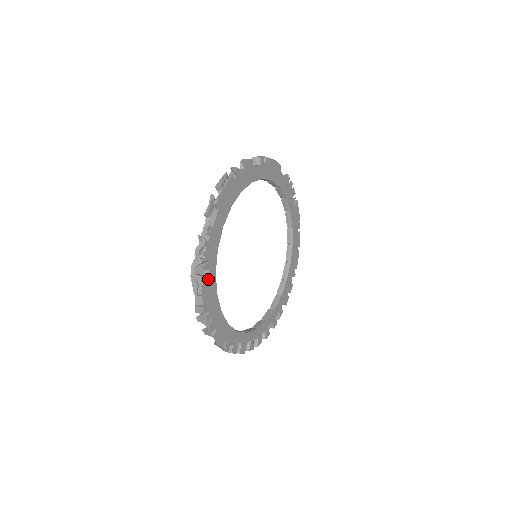
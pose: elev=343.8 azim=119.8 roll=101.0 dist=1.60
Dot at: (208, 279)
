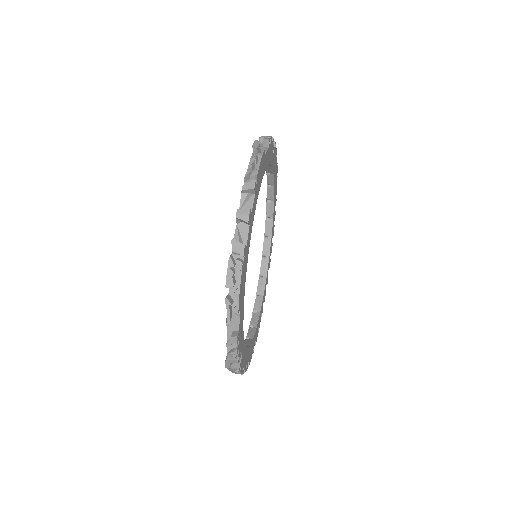
Dot at: (242, 357)
